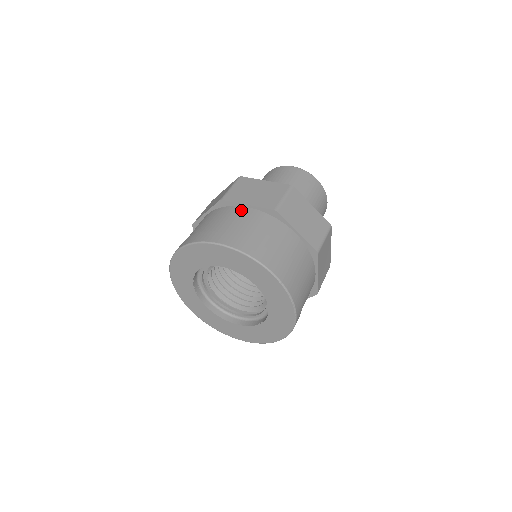
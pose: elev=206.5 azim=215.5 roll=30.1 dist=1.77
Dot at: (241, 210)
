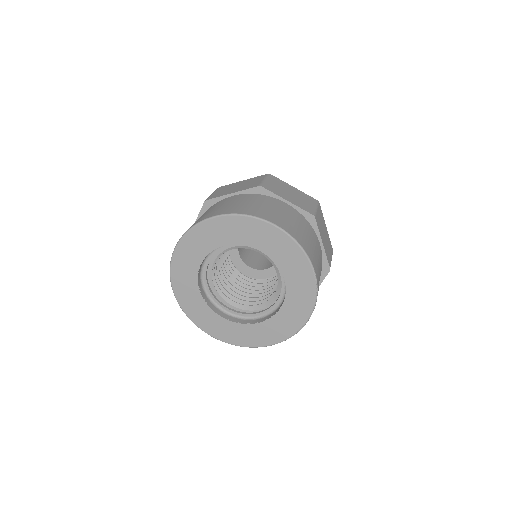
Dot at: (281, 203)
